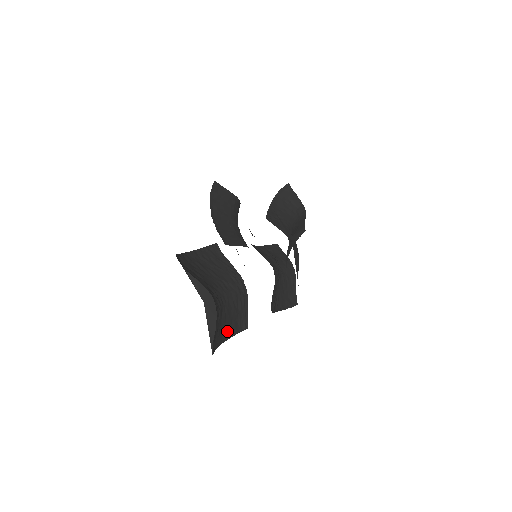
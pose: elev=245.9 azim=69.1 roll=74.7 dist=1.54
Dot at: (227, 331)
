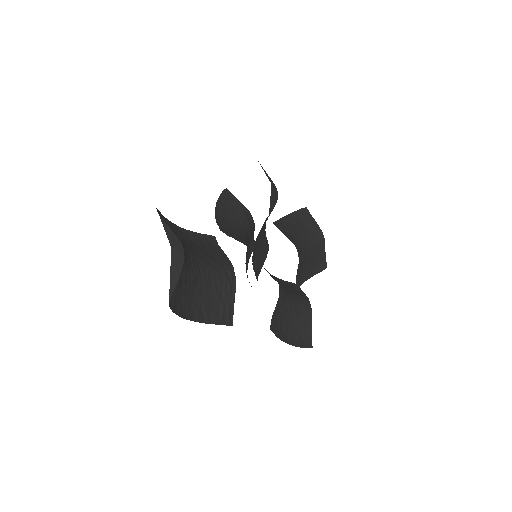
Dot at: (203, 312)
